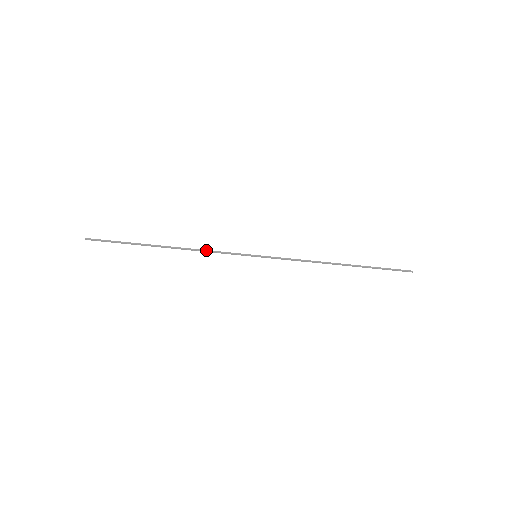
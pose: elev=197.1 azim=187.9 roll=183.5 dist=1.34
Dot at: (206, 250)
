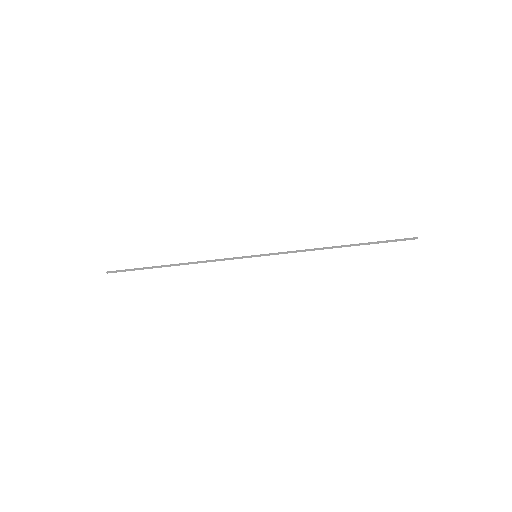
Dot at: (209, 261)
